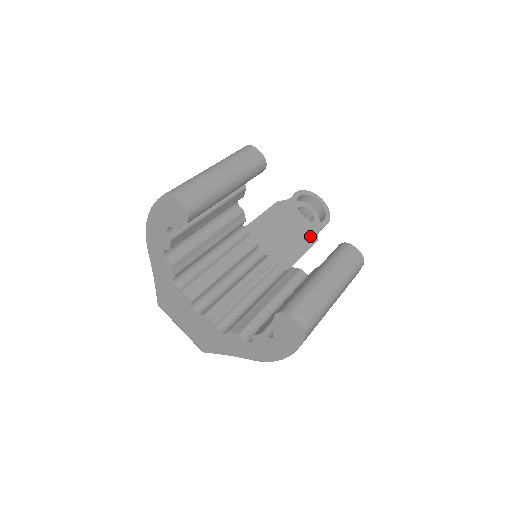
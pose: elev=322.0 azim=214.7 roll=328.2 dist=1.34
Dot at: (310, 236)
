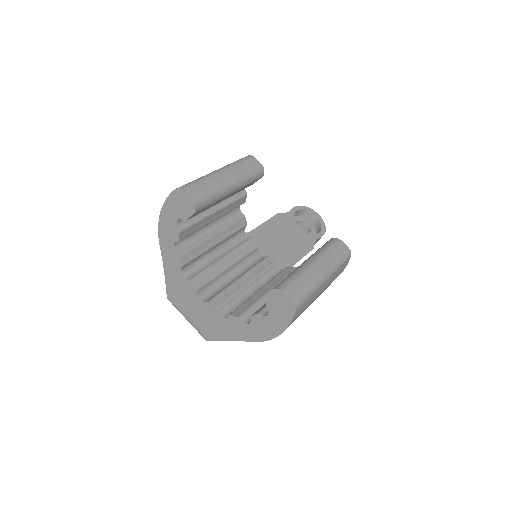
Dot at: (307, 245)
